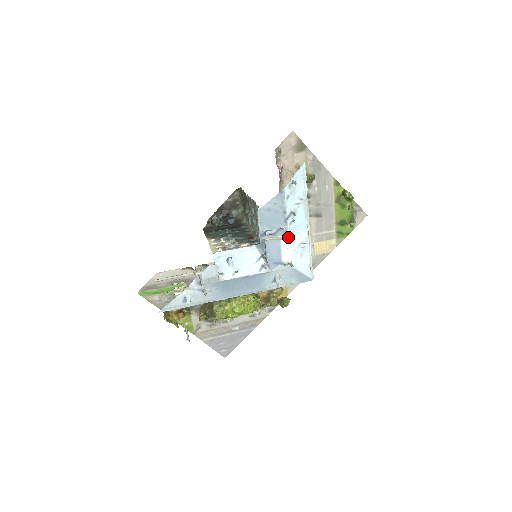
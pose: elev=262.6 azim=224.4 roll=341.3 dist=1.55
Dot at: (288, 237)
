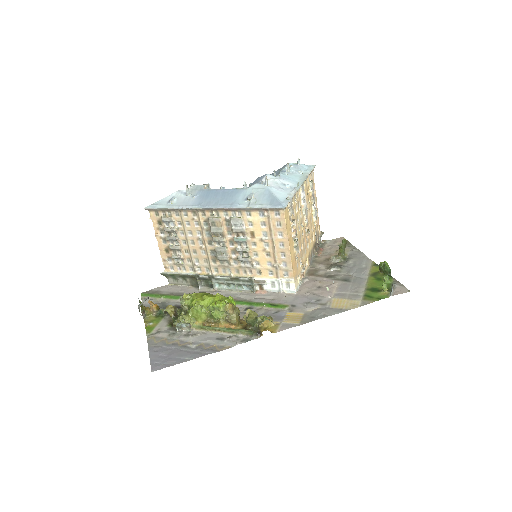
Dot at: (276, 177)
